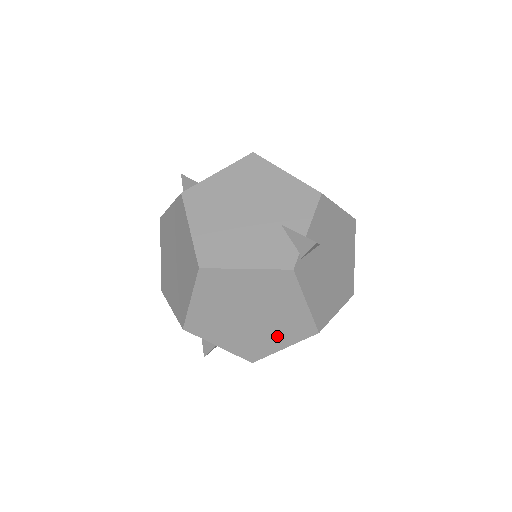
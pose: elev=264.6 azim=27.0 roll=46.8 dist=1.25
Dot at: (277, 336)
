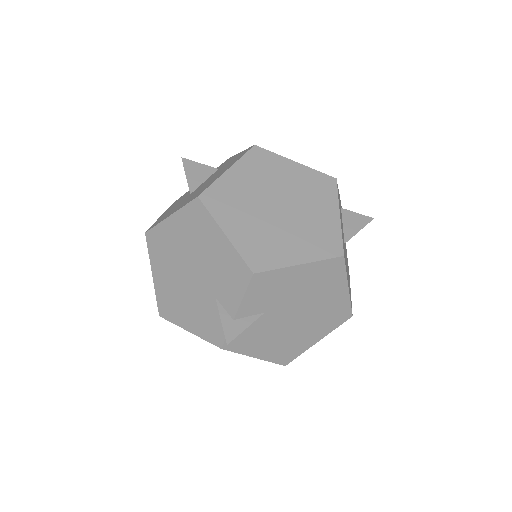
Dot at: occluded
